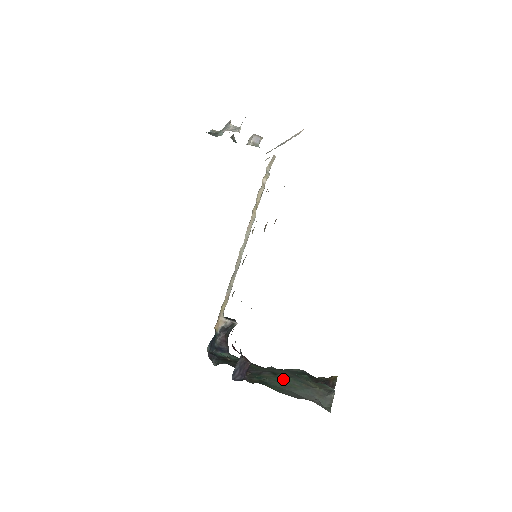
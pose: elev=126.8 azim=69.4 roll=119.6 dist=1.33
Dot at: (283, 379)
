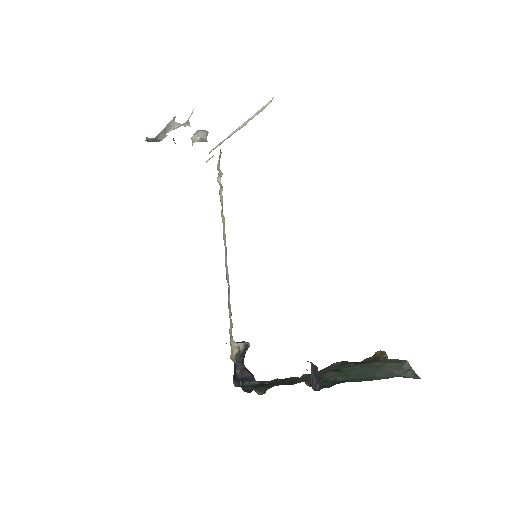
Dot at: (351, 370)
